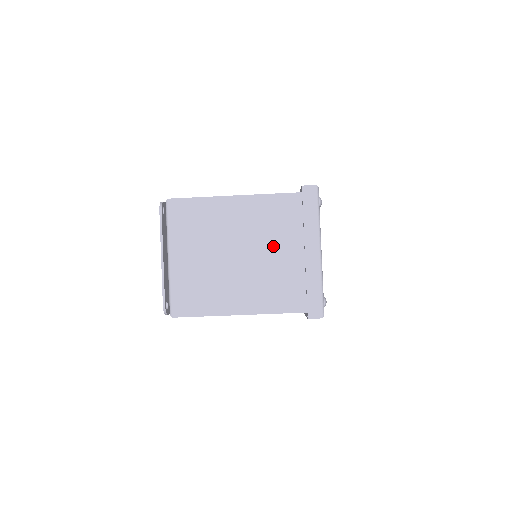
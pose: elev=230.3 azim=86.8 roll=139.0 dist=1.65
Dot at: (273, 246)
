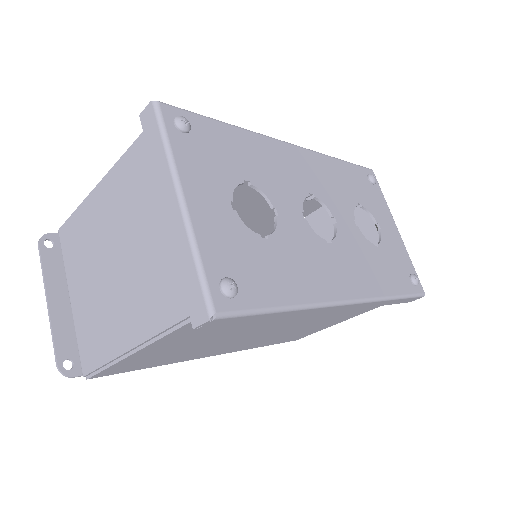
Dot at: (138, 227)
